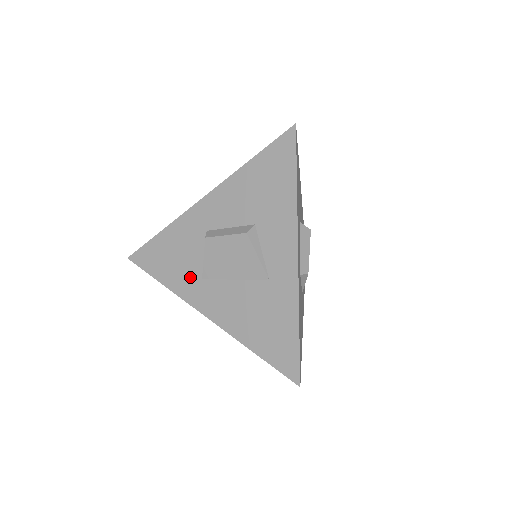
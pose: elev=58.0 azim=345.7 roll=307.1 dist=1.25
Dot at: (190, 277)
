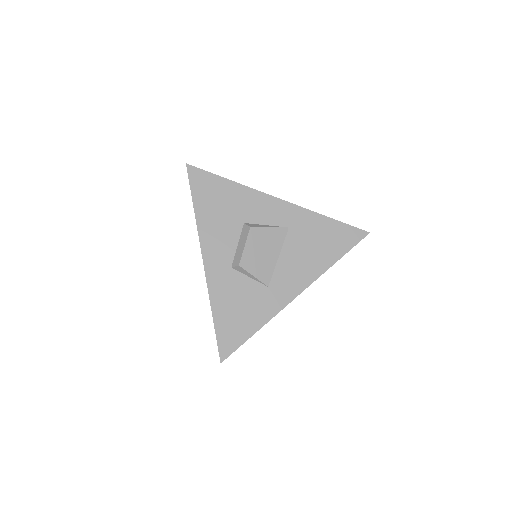
Dot at: (262, 298)
